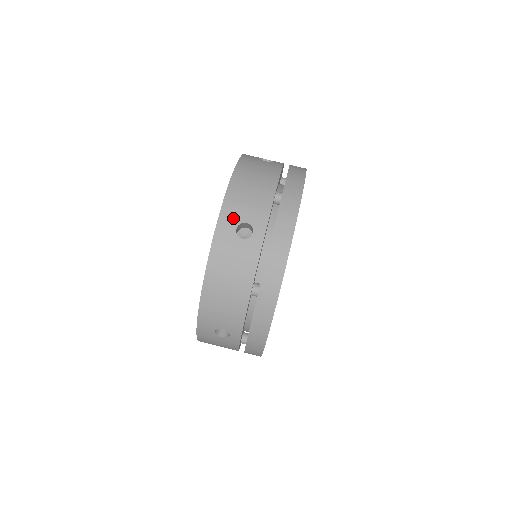
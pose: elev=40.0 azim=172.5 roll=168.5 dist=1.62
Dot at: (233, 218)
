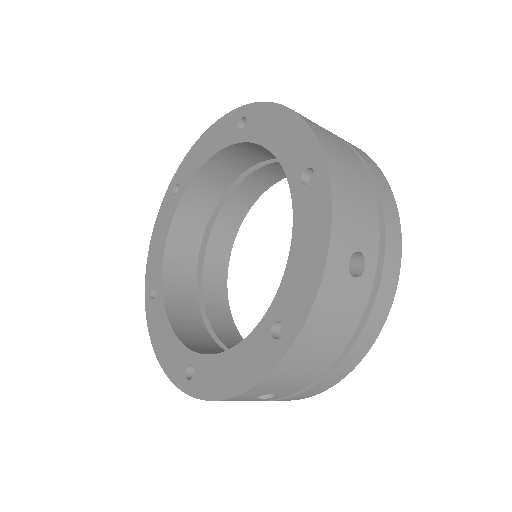
Dot at: occluded
